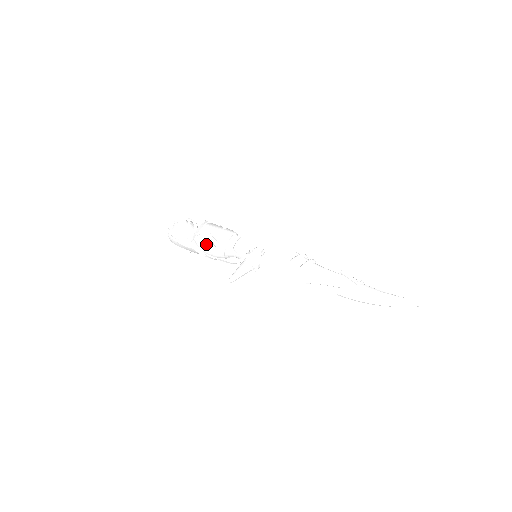
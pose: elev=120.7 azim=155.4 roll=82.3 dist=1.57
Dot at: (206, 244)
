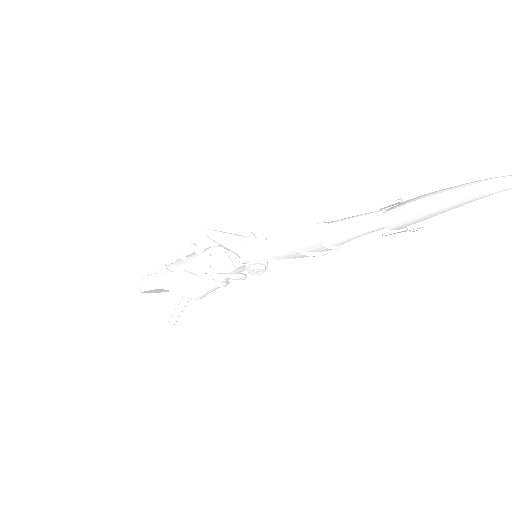
Dot at: (186, 259)
